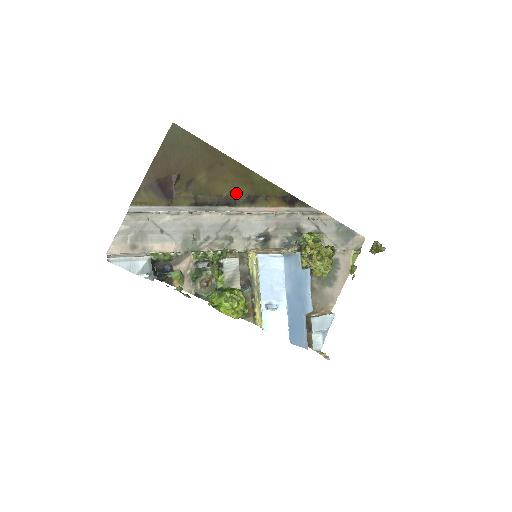
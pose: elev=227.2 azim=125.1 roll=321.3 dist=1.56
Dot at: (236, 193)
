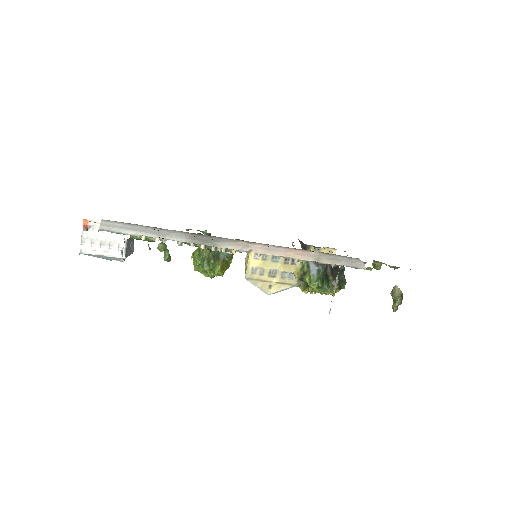
Dot at: occluded
